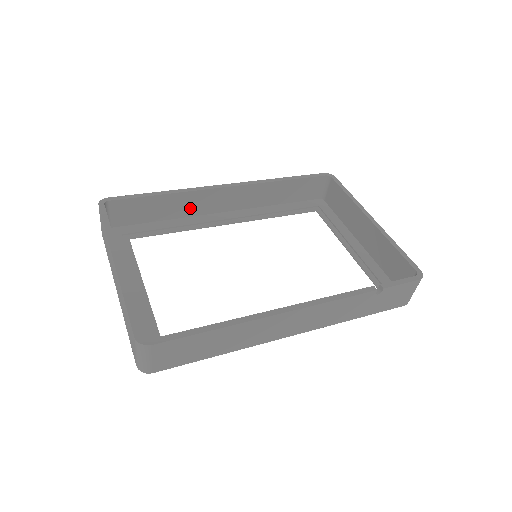
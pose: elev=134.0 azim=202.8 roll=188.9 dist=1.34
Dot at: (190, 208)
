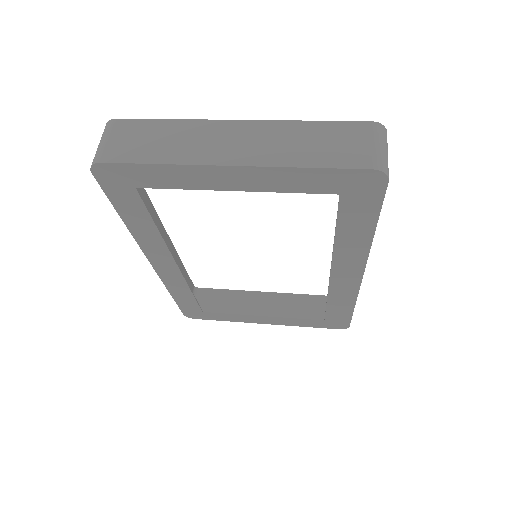
Dot at: occluded
